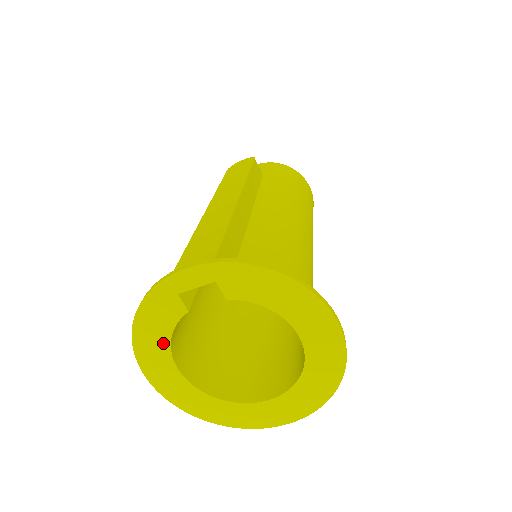
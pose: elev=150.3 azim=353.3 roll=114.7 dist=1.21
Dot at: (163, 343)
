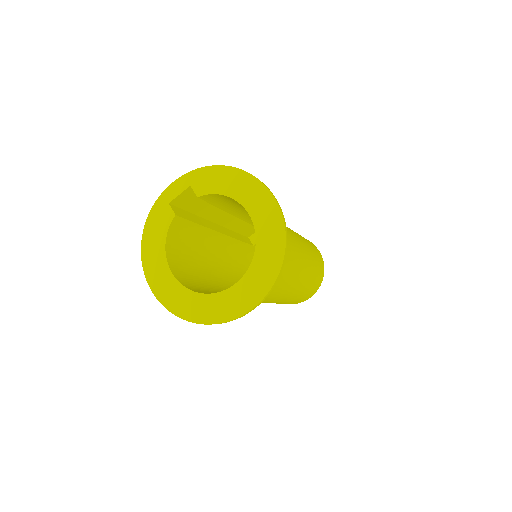
Dot at: (160, 248)
